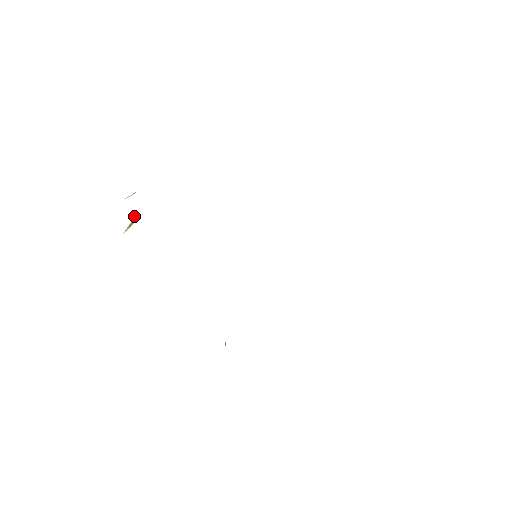
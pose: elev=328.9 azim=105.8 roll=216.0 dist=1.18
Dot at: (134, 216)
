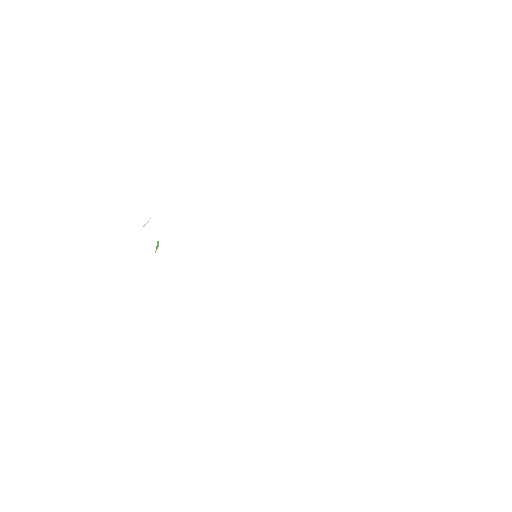
Dot at: occluded
